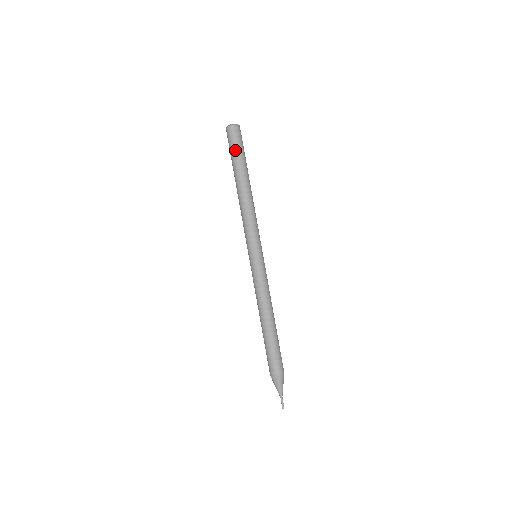
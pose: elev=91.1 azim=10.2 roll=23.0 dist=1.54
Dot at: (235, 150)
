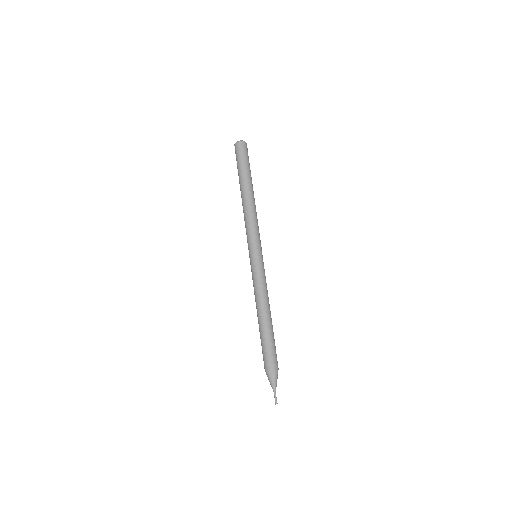
Dot at: (245, 161)
